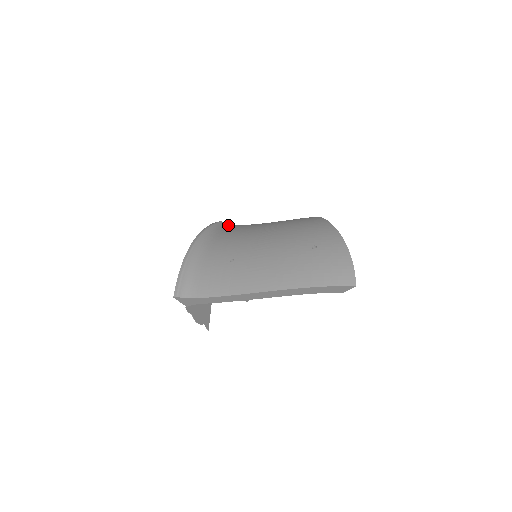
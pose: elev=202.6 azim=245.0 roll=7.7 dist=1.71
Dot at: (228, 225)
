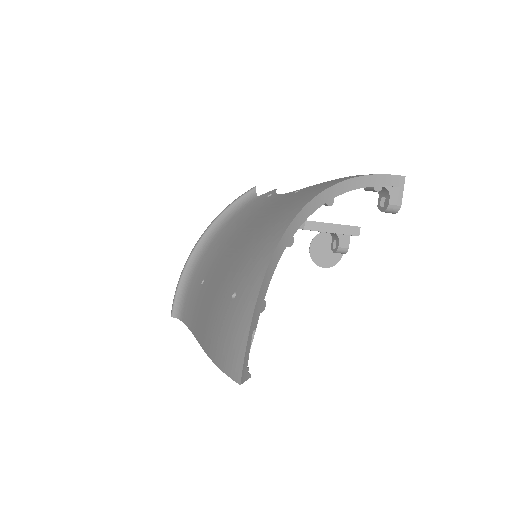
Dot at: (256, 195)
